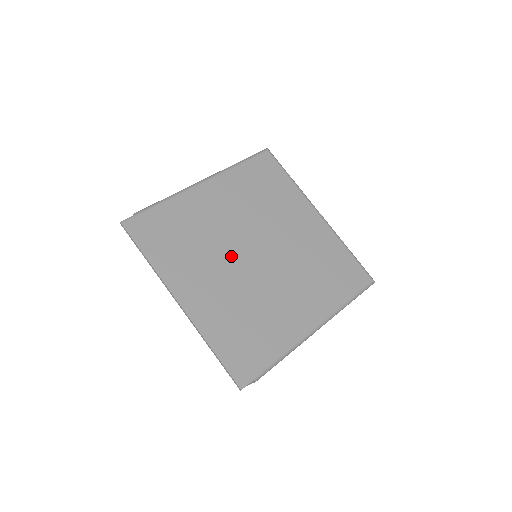
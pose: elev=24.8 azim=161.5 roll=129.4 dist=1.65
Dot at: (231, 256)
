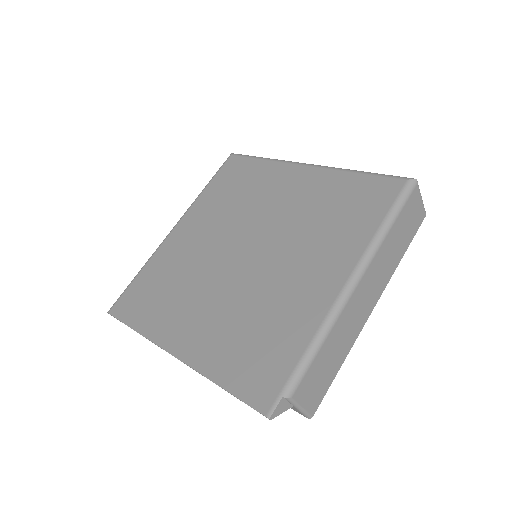
Dot at: (217, 273)
